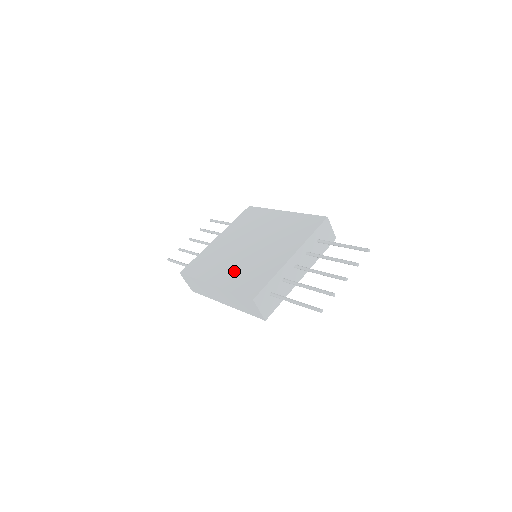
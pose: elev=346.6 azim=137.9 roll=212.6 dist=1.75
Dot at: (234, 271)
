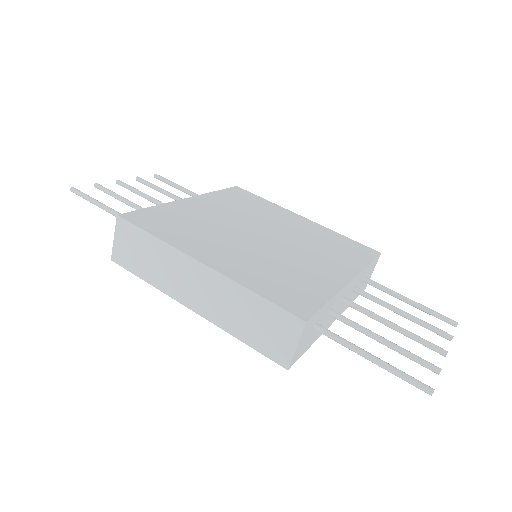
Dot at: (244, 258)
